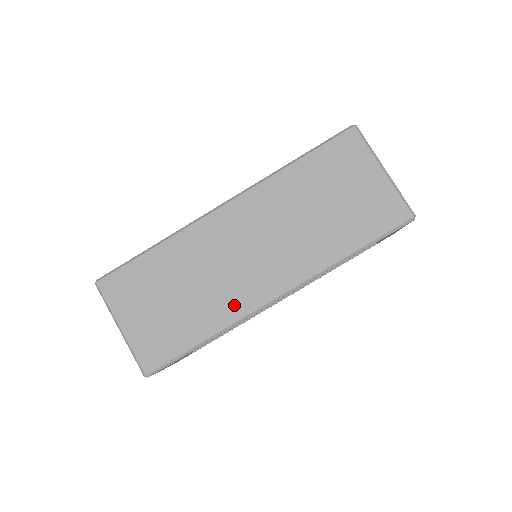
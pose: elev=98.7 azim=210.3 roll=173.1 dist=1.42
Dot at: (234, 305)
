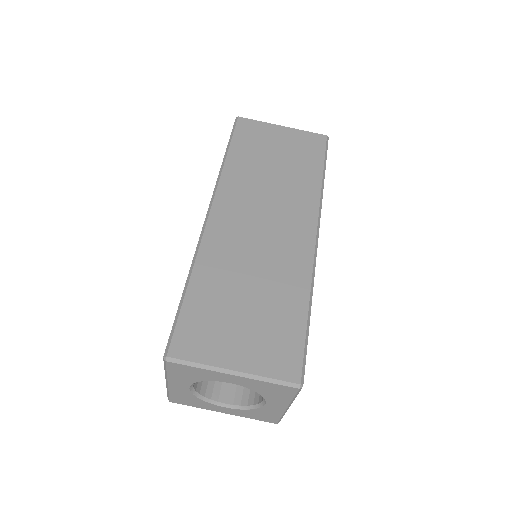
Dot at: (297, 265)
